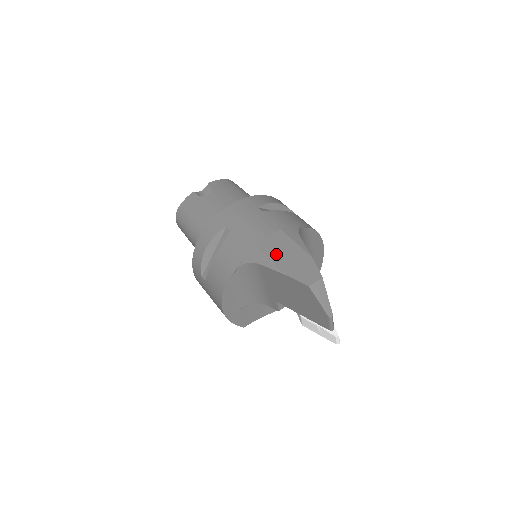
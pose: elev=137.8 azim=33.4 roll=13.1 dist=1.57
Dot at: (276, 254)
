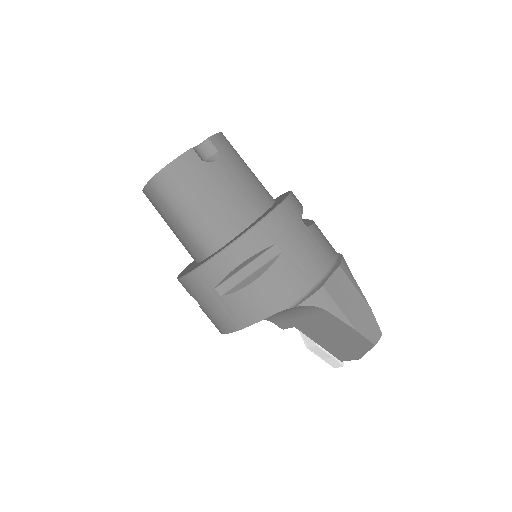
Dot at: (343, 301)
